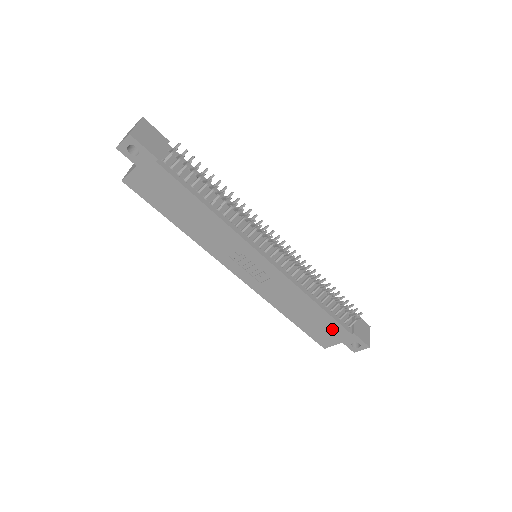
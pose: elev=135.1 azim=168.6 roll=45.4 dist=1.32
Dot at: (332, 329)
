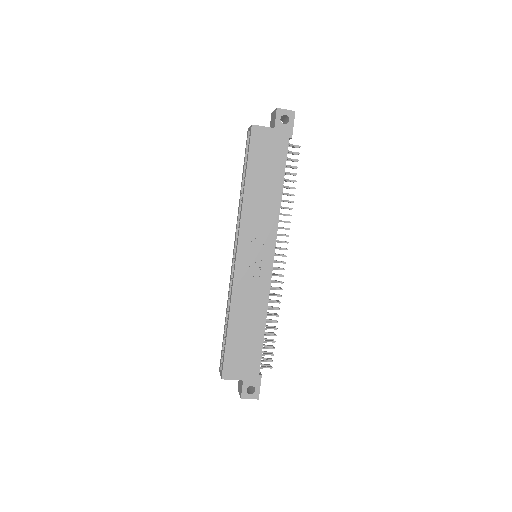
Dot at: (250, 360)
